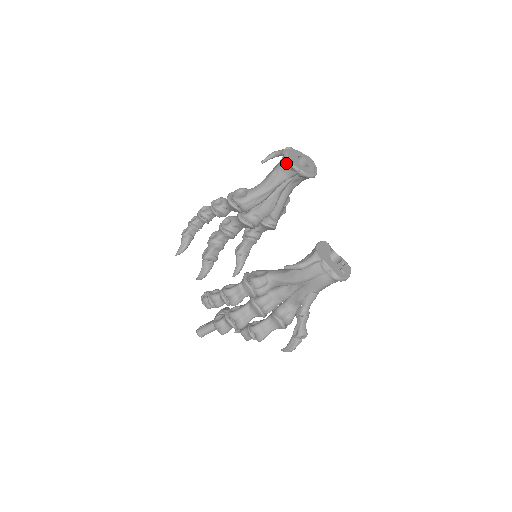
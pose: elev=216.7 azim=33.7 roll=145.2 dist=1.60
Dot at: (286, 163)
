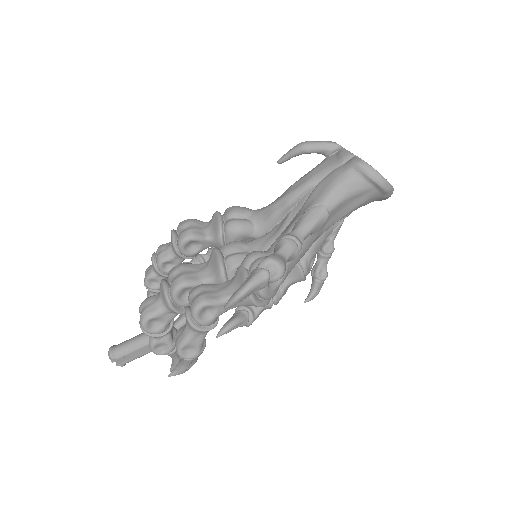
Dot at: occluded
